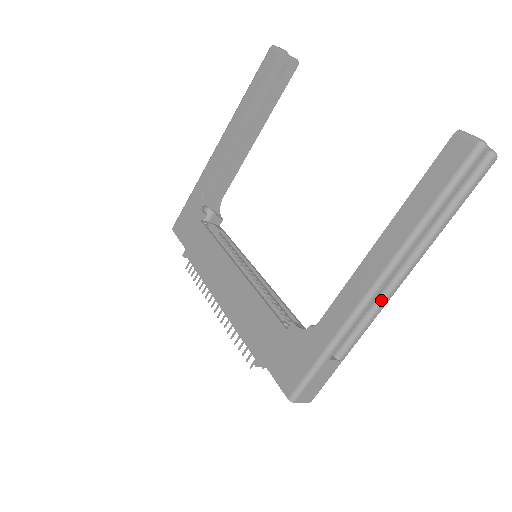
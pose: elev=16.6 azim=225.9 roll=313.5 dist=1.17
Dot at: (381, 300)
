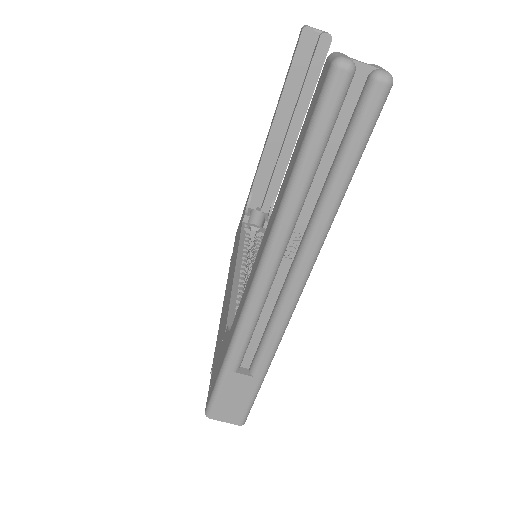
Dot at: (280, 301)
